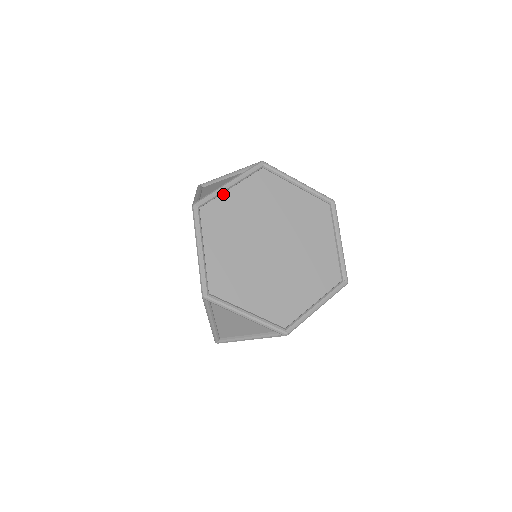
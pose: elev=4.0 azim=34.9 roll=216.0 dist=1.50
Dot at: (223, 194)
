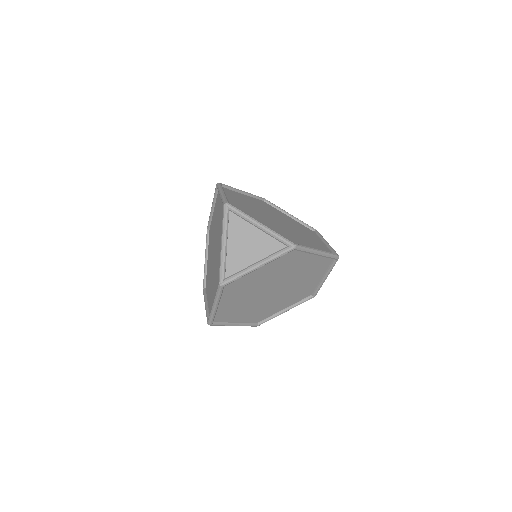
Dot at: (248, 272)
